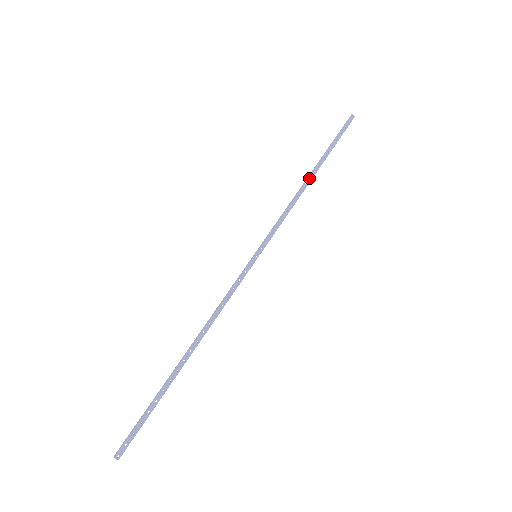
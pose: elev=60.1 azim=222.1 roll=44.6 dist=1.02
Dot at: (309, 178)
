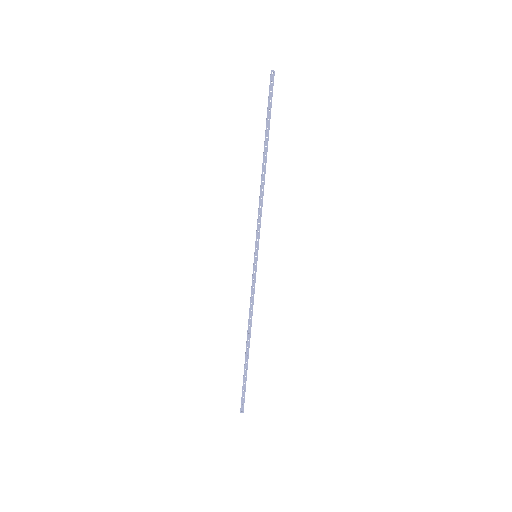
Dot at: (263, 166)
